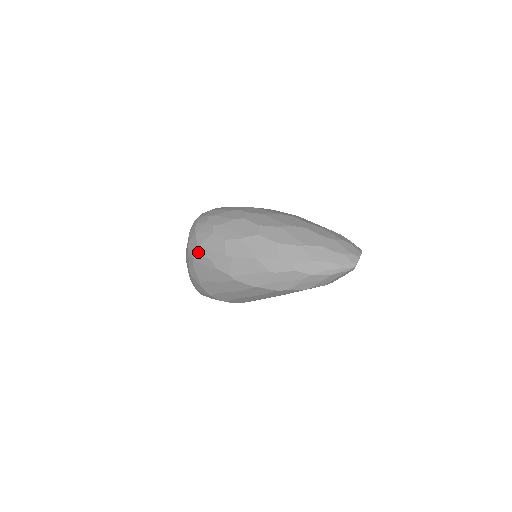
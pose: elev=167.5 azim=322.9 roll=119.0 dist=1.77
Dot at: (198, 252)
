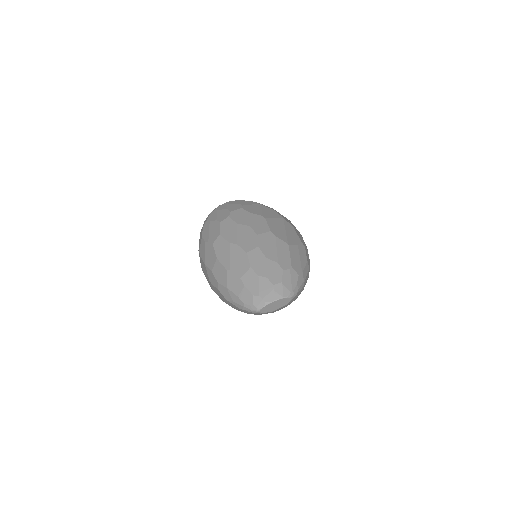
Dot at: occluded
